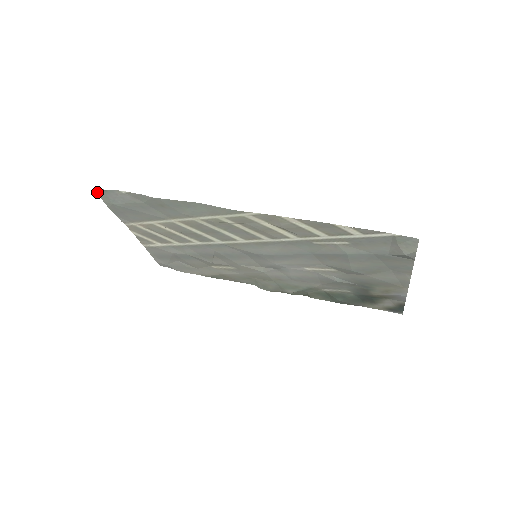
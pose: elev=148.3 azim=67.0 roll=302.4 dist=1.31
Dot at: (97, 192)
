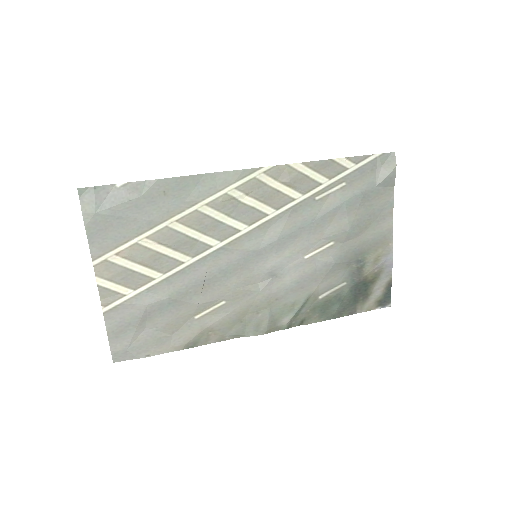
Dot at: (79, 197)
